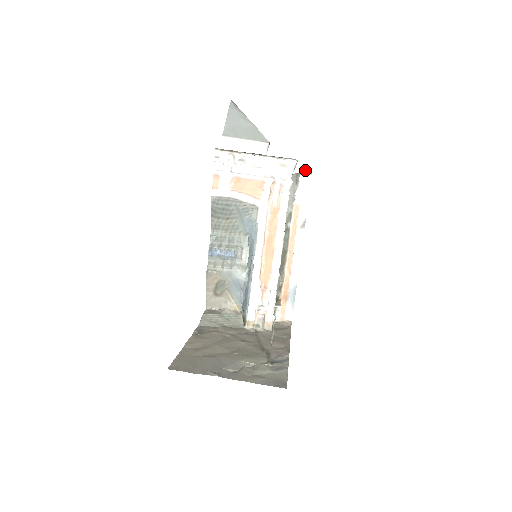
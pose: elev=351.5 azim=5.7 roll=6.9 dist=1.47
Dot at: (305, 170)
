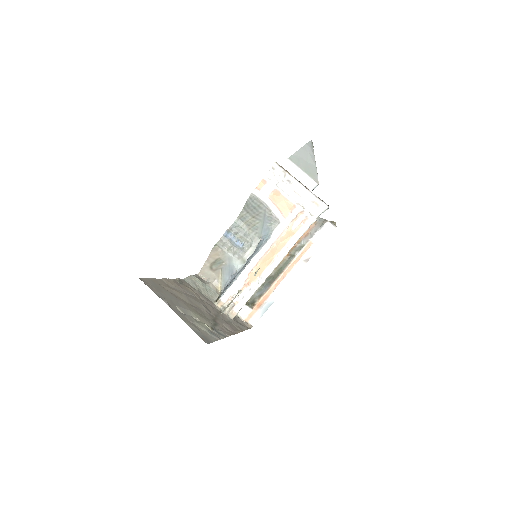
Dot at: occluded
